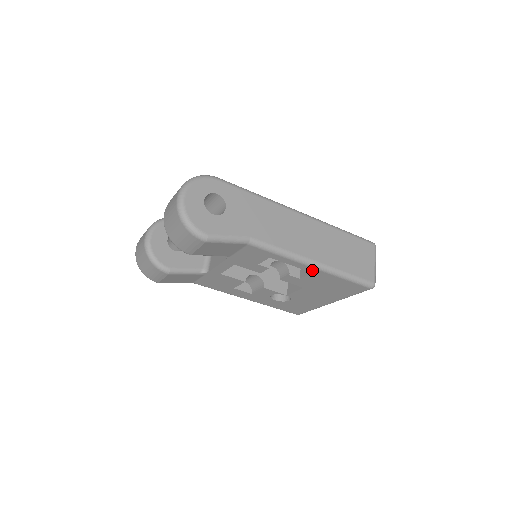
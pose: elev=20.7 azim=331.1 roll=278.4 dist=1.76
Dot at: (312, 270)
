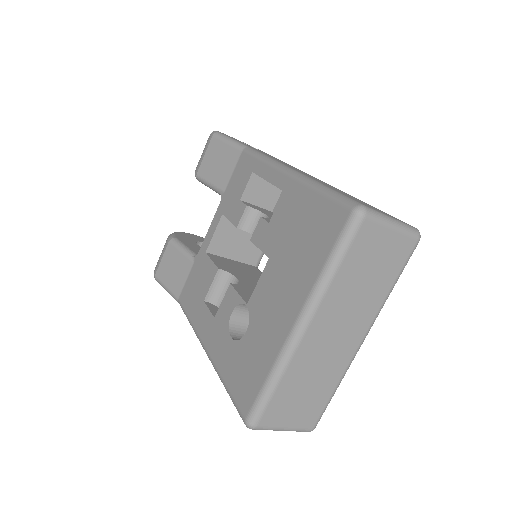
Dot at: (284, 183)
